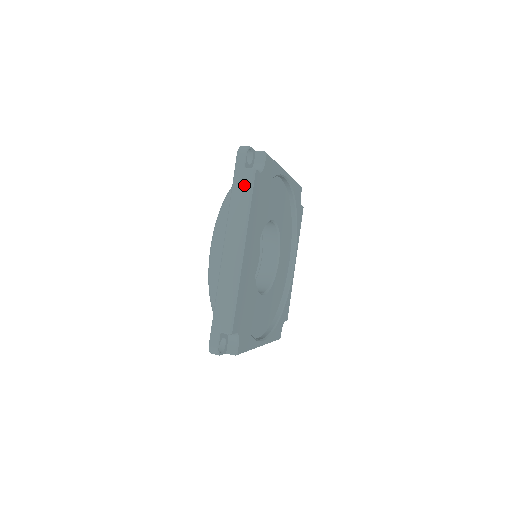
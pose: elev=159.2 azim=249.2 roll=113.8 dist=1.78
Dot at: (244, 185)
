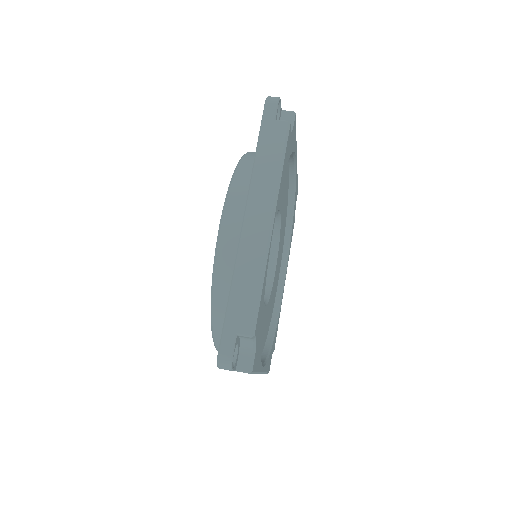
Dot at: (275, 140)
